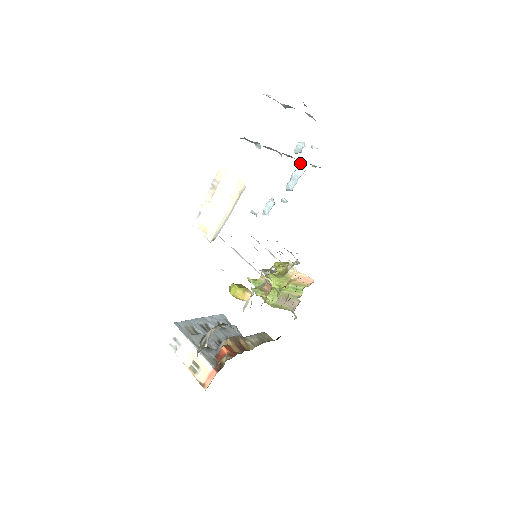
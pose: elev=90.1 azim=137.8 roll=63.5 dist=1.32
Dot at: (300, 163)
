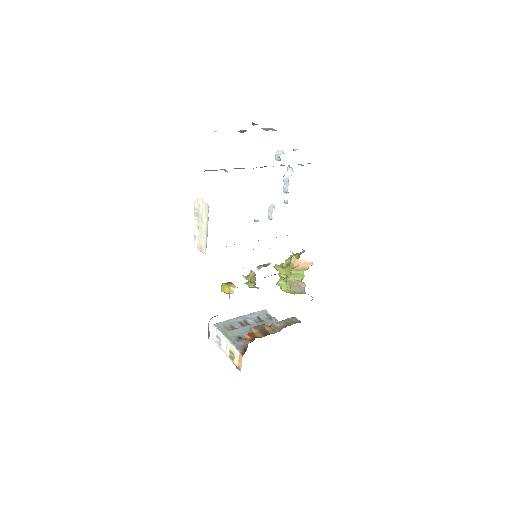
Dot at: (287, 167)
